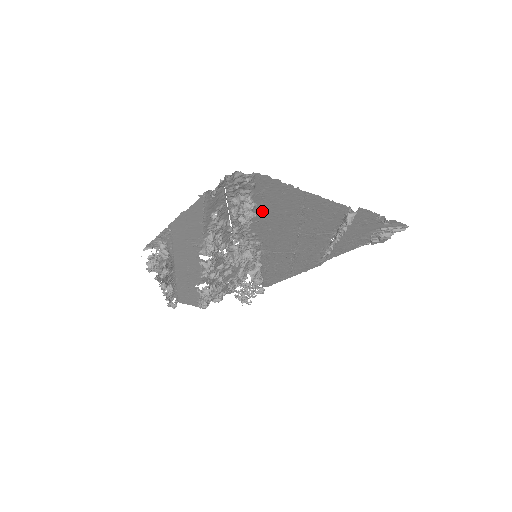
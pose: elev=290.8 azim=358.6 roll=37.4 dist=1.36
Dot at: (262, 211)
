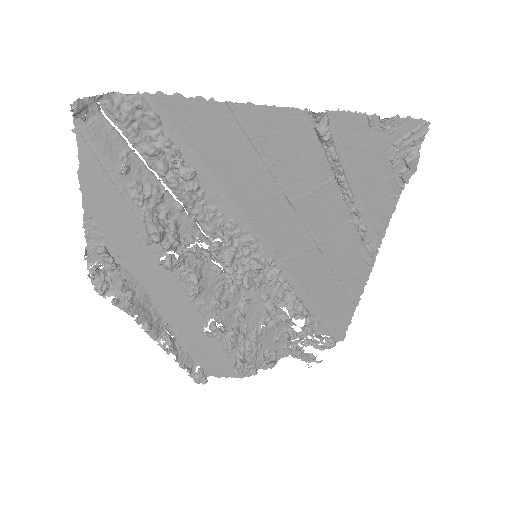
Dot at: (209, 170)
